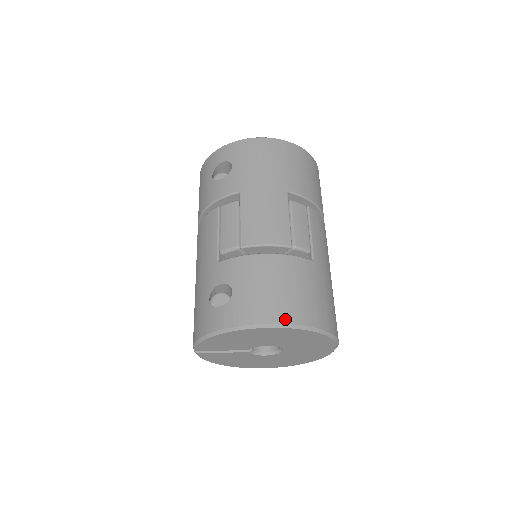
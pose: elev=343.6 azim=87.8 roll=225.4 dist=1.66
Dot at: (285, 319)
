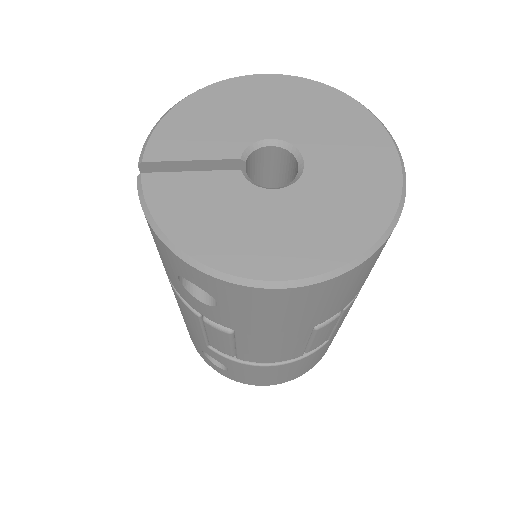
Dot at: occluded
